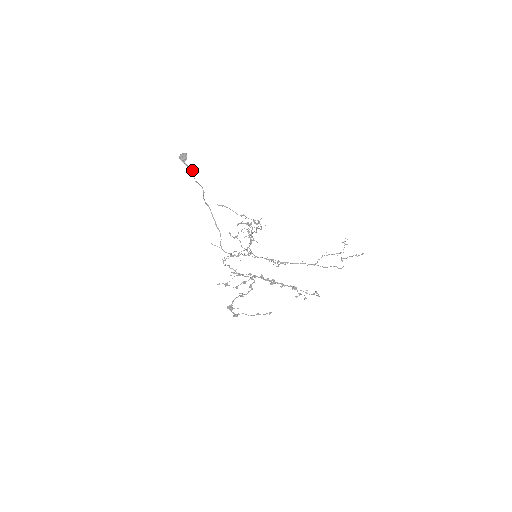
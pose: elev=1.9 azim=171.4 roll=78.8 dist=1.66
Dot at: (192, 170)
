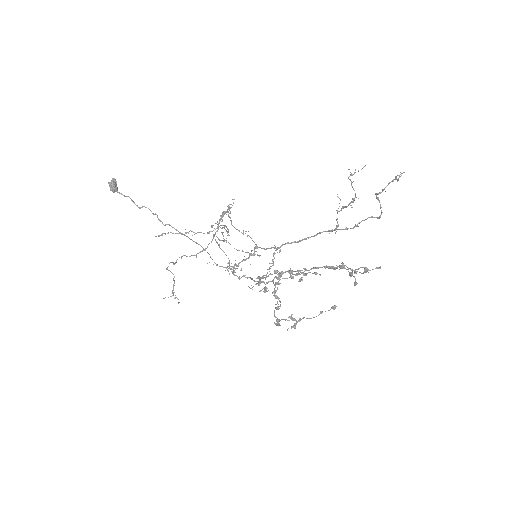
Dot at: occluded
